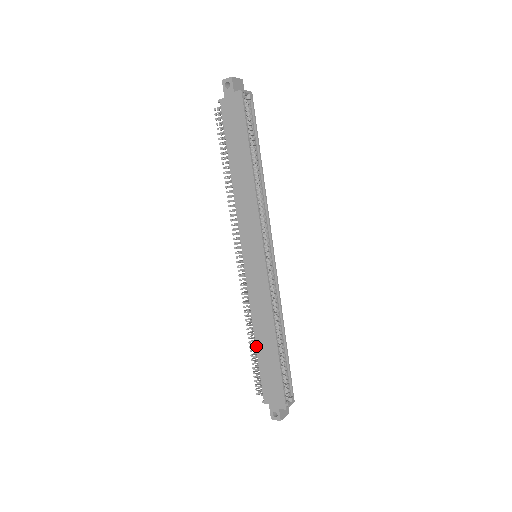
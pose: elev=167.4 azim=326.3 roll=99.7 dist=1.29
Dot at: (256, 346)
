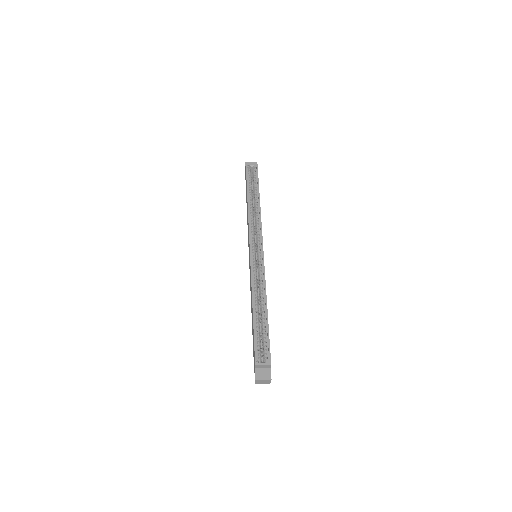
Dot at: occluded
